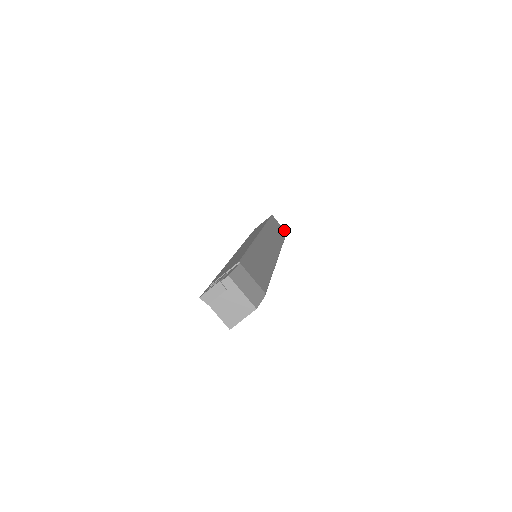
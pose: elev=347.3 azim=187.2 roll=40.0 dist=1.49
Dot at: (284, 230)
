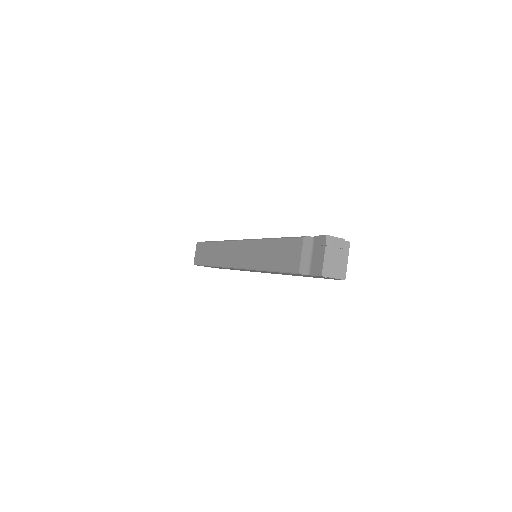
Dot at: occluded
